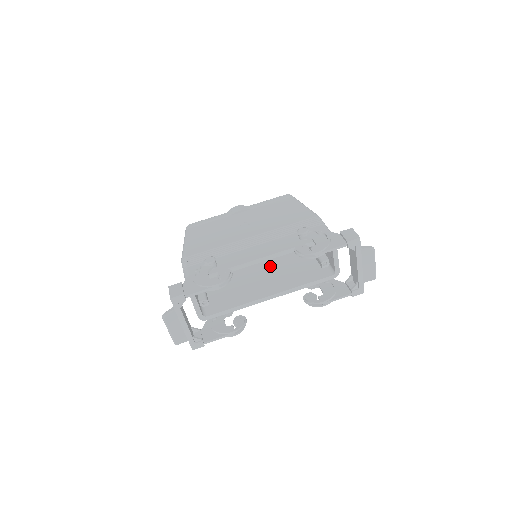
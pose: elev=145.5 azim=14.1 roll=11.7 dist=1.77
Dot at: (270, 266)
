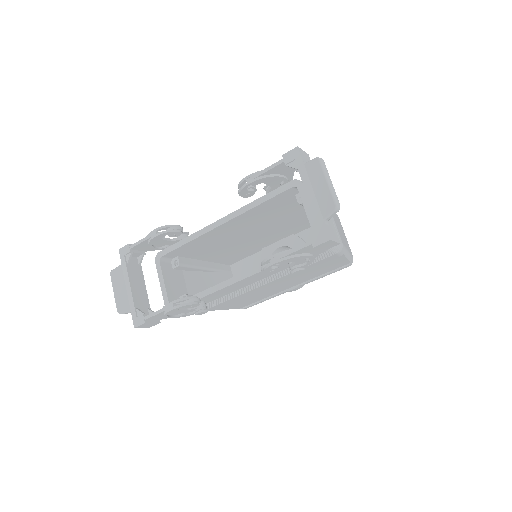
Dot at: occluded
